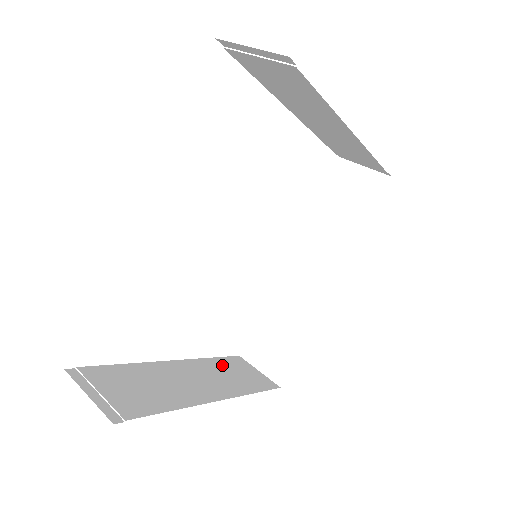
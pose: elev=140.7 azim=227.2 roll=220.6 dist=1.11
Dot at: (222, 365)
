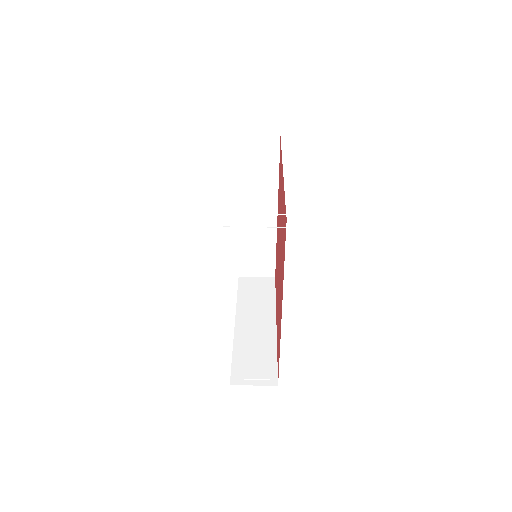
Dot at: (246, 296)
